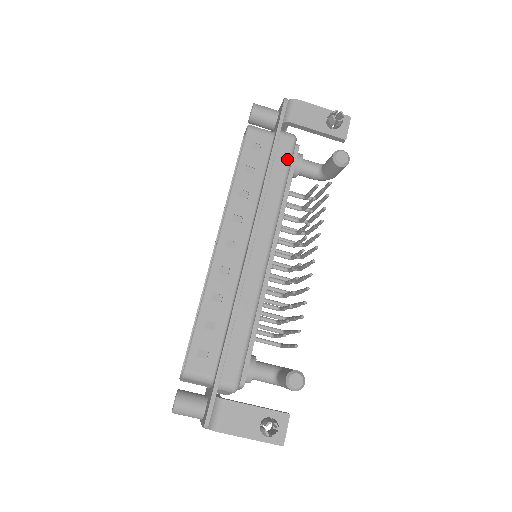
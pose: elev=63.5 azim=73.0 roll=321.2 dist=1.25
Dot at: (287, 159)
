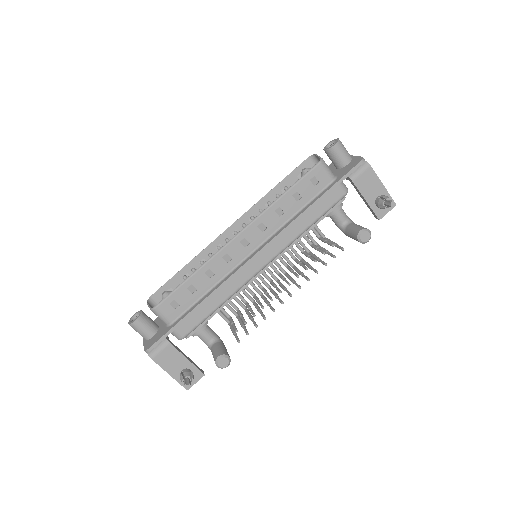
Dot at: (329, 206)
